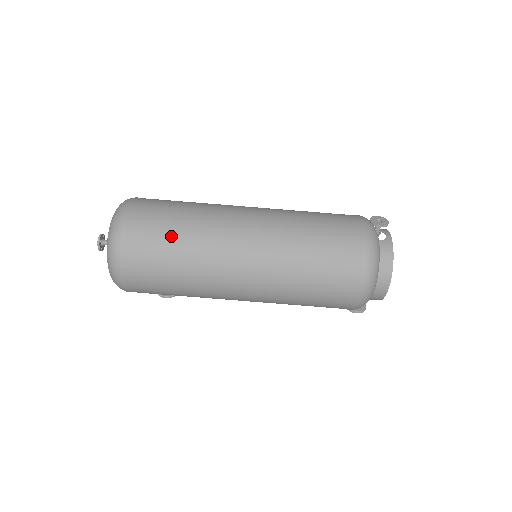
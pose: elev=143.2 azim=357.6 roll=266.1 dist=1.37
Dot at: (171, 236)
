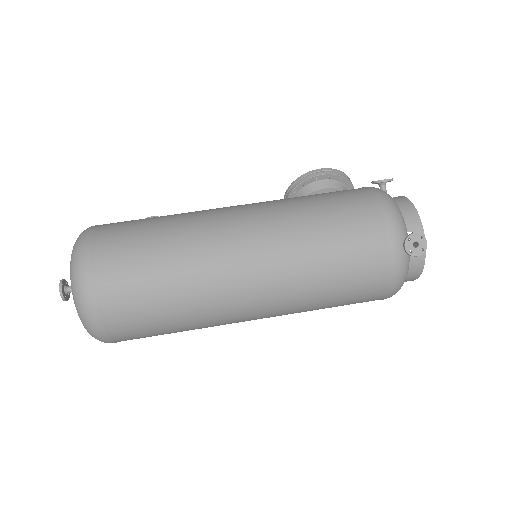
Dot at: (163, 322)
